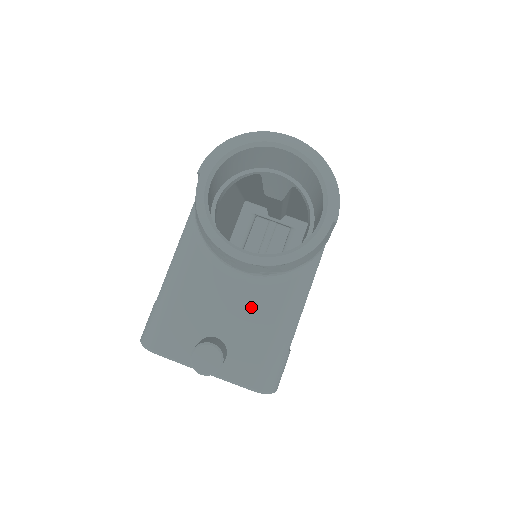
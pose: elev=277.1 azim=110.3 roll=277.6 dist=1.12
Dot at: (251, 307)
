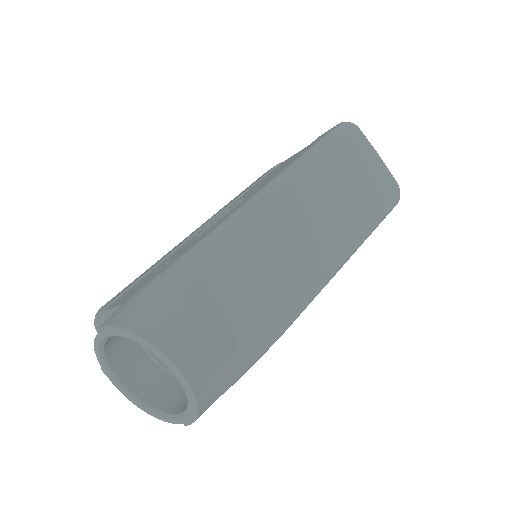
Dot at: occluded
